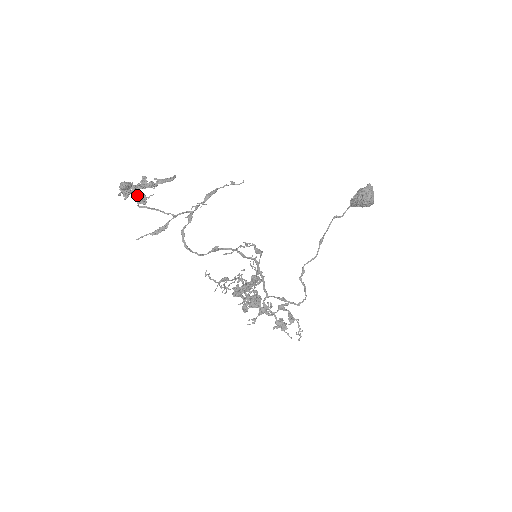
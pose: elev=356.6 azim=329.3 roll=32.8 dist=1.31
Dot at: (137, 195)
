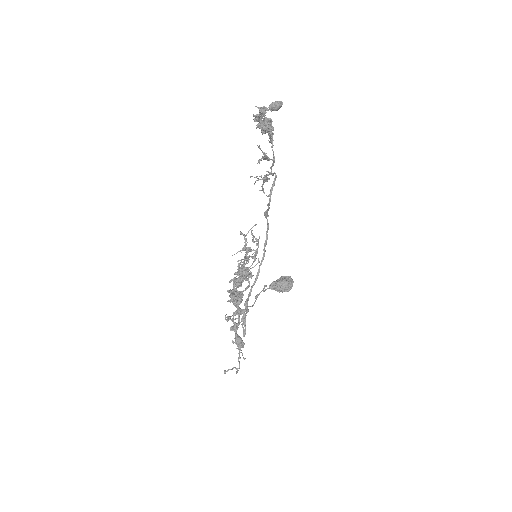
Dot at: (263, 122)
